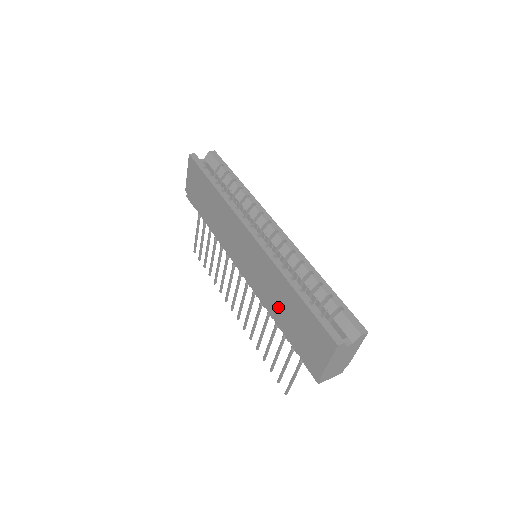
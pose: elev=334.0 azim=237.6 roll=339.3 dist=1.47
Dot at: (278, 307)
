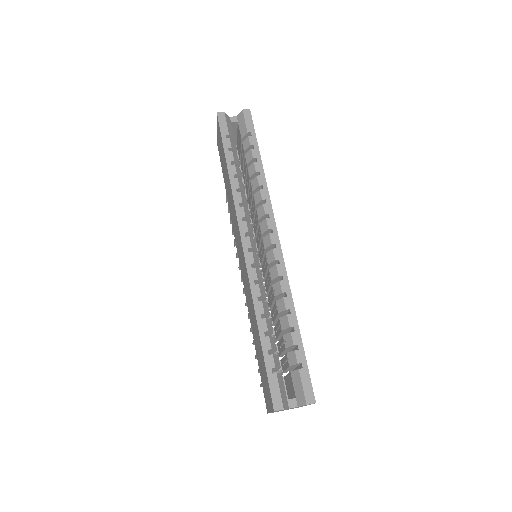
Dot at: (253, 327)
